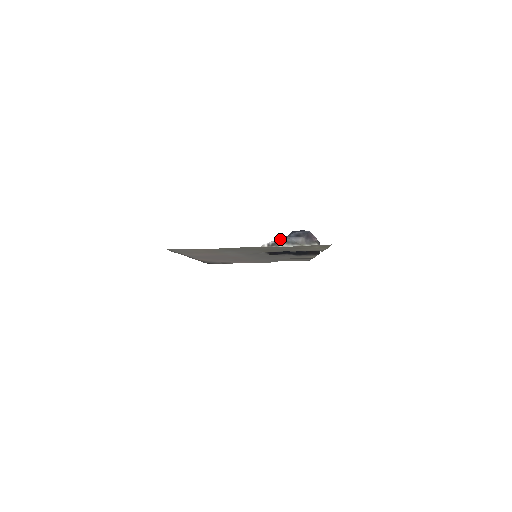
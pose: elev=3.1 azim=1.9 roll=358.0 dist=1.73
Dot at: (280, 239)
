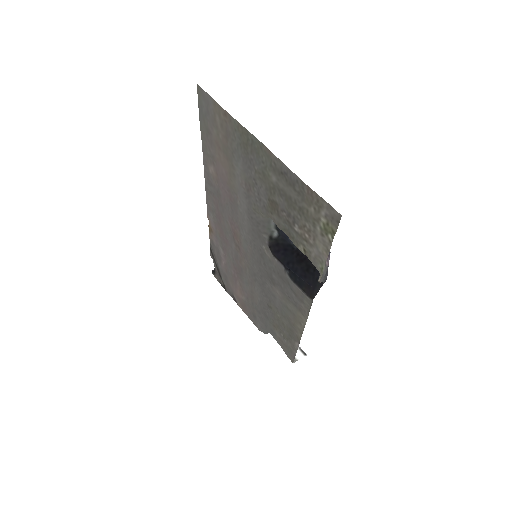
Dot at: occluded
